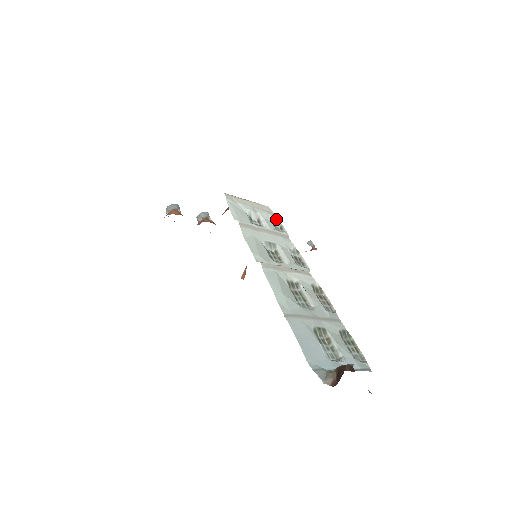
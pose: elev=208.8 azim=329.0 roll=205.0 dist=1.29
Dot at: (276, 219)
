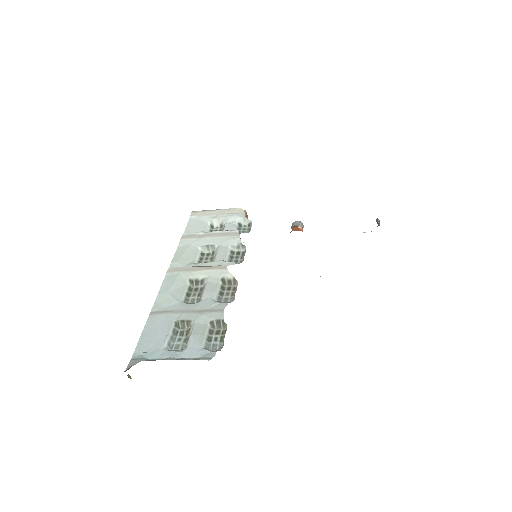
Dot at: (244, 218)
